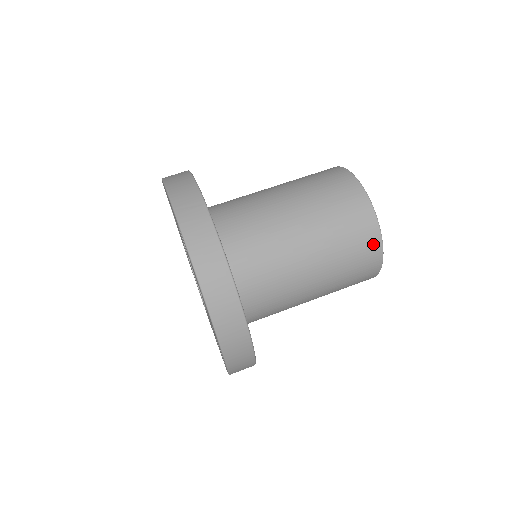
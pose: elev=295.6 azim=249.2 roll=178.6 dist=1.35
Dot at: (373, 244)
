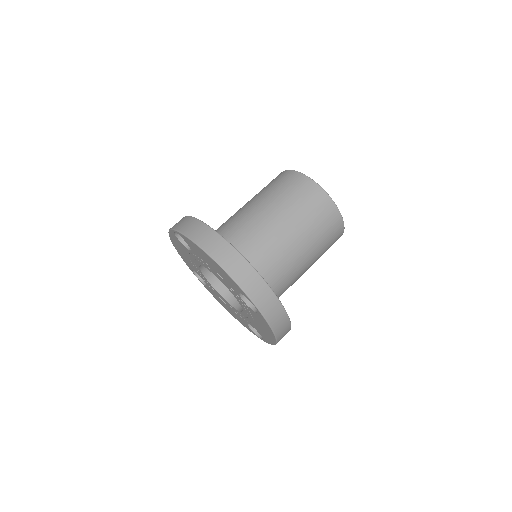
Dot at: (309, 185)
